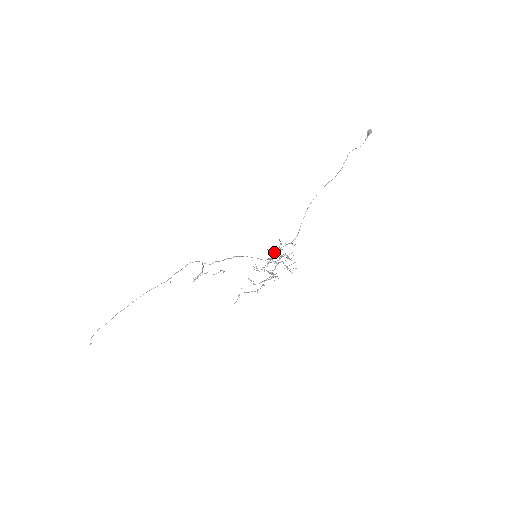
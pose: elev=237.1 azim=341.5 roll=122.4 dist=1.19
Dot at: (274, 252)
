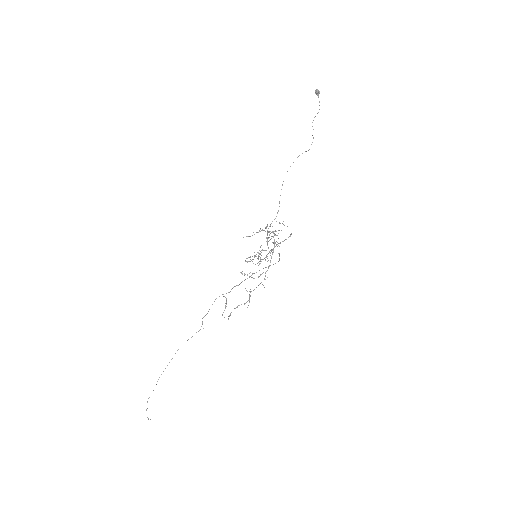
Dot at: (267, 241)
